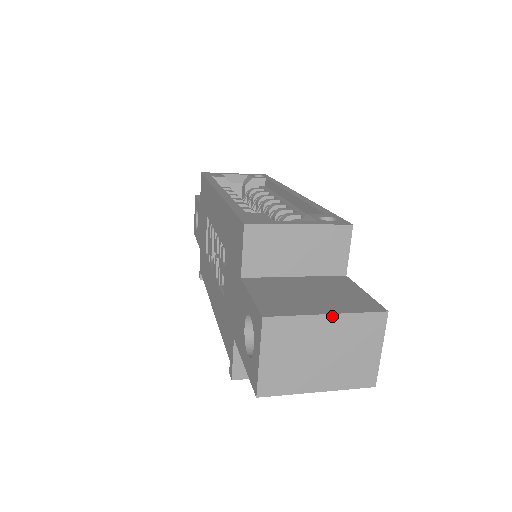
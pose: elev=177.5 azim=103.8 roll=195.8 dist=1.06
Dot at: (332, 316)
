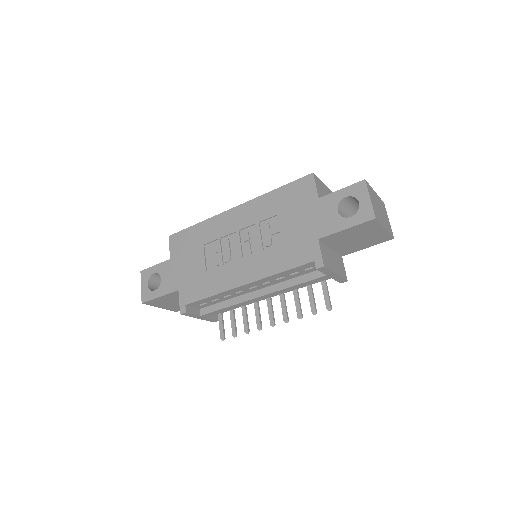
Dot at: (376, 194)
